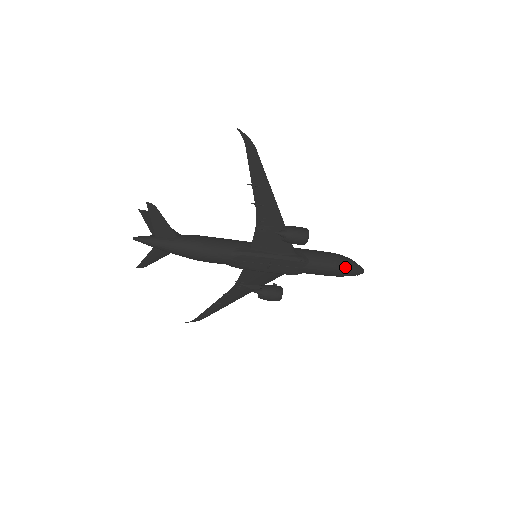
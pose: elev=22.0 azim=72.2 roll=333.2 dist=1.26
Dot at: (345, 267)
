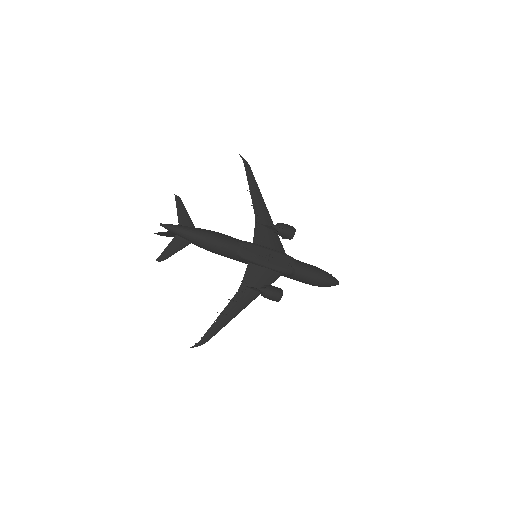
Dot at: (325, 272)
